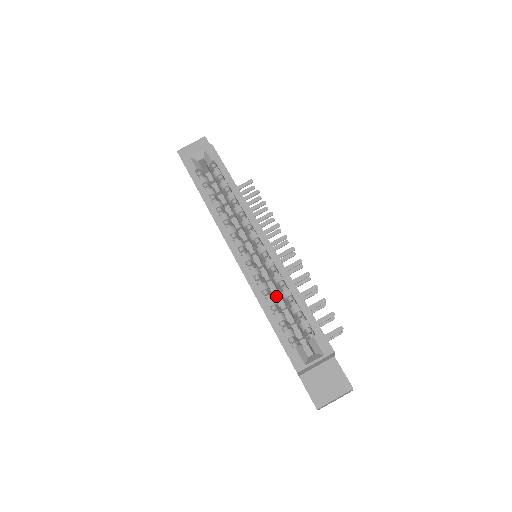
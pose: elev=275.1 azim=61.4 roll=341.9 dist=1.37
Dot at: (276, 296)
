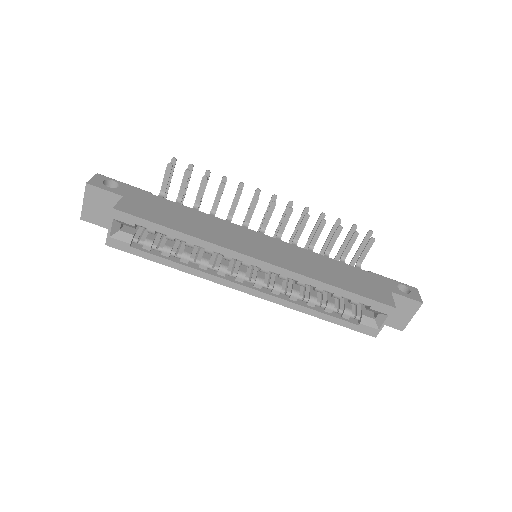
Dot at: occluded
